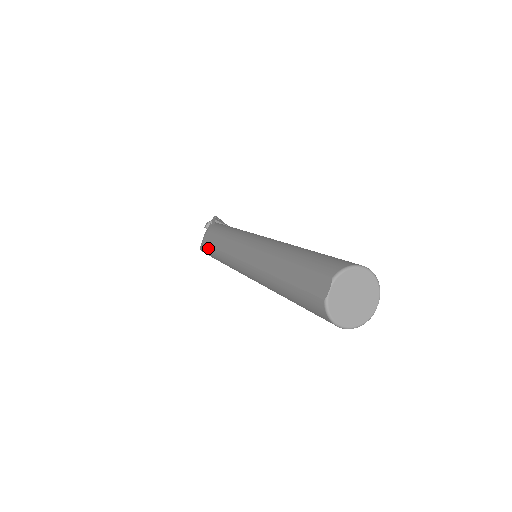
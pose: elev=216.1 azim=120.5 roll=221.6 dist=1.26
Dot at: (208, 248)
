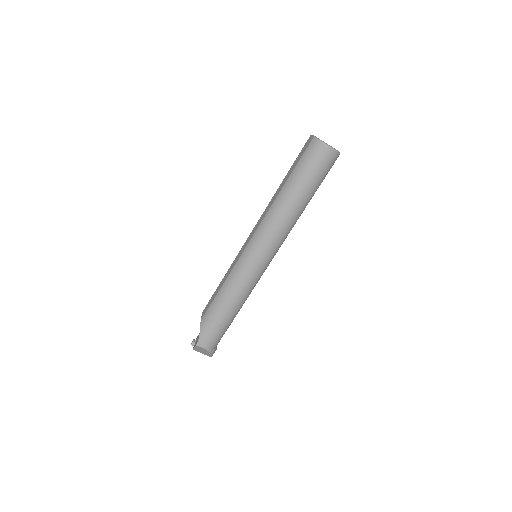
Dot at: (210, 308)
